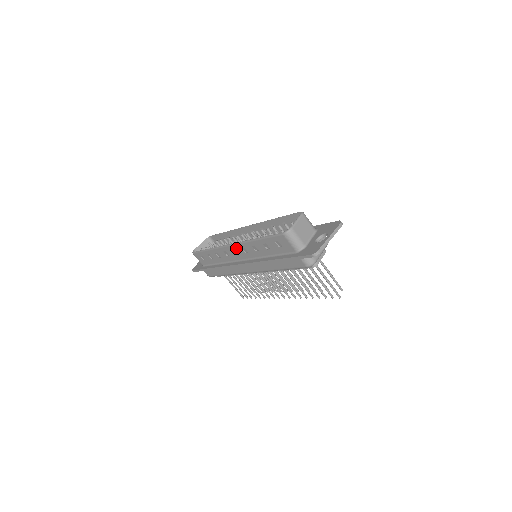
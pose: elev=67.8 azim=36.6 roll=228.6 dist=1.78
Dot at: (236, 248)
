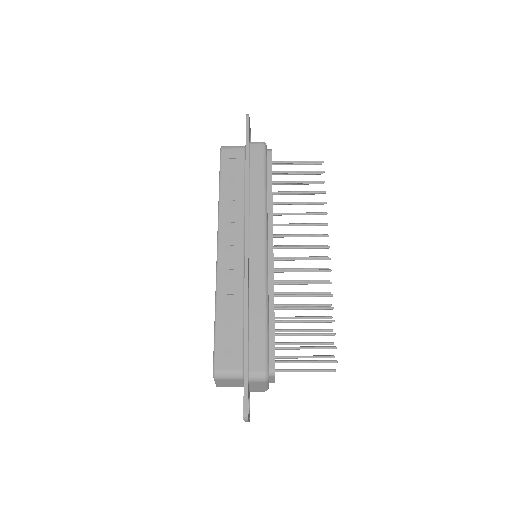
Dot at: occluded
